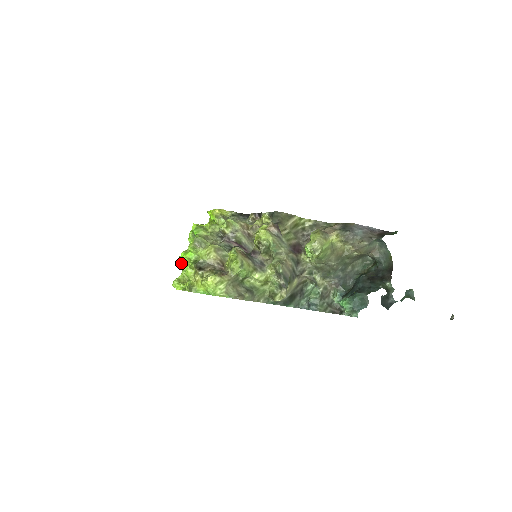
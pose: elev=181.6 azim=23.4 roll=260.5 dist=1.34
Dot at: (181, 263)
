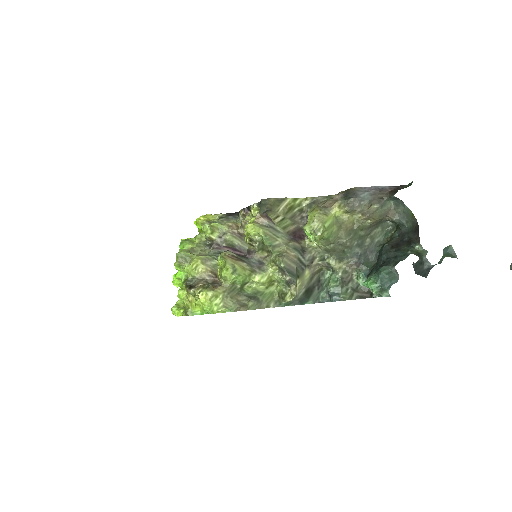
Dot at: occluded
